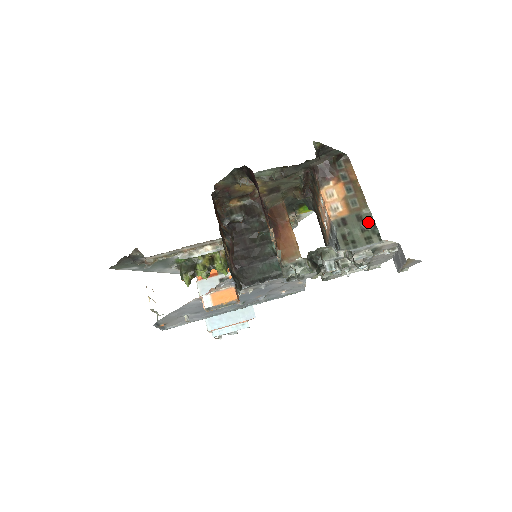
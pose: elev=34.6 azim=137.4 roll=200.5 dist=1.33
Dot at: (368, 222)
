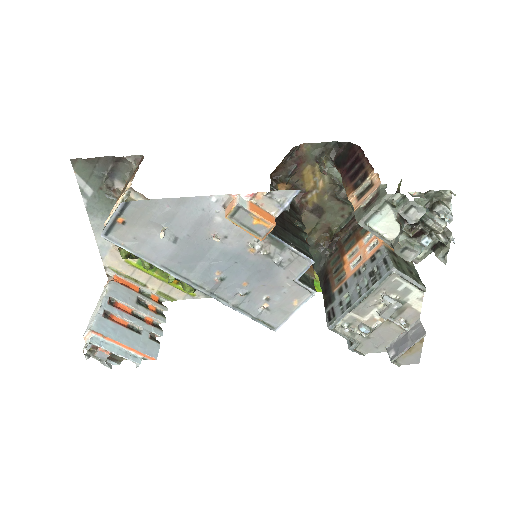
Dot at: (413, 270)
